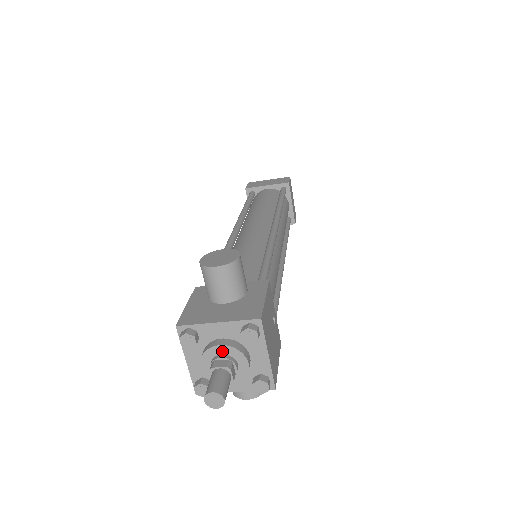
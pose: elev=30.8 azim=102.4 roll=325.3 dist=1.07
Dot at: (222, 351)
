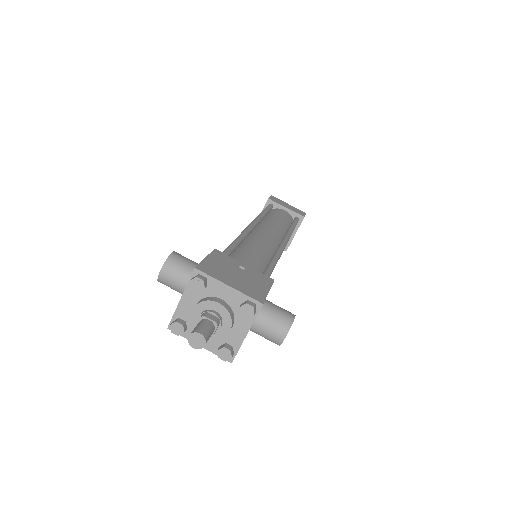
Dot at: (198, 313)
